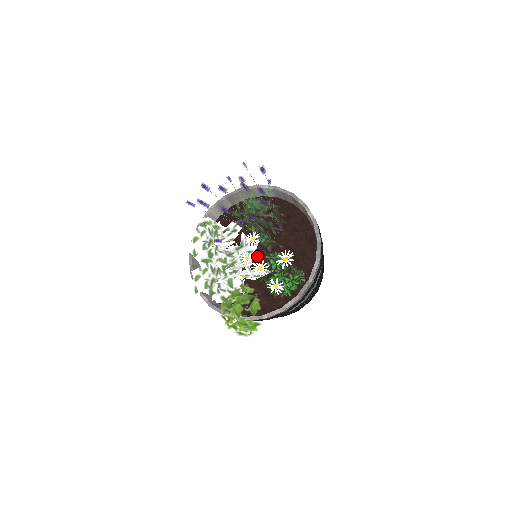
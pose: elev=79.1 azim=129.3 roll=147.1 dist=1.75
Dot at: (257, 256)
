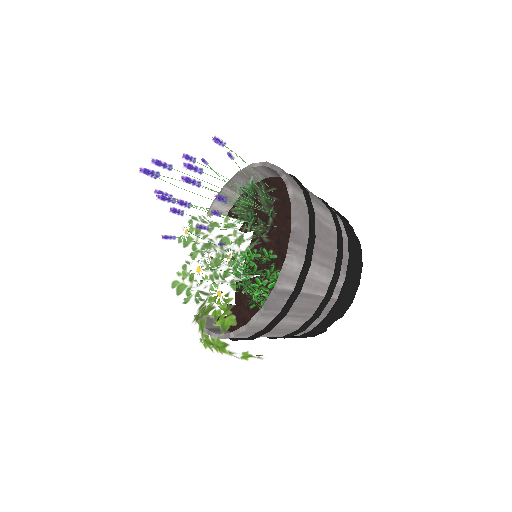
Dot at: occluded
